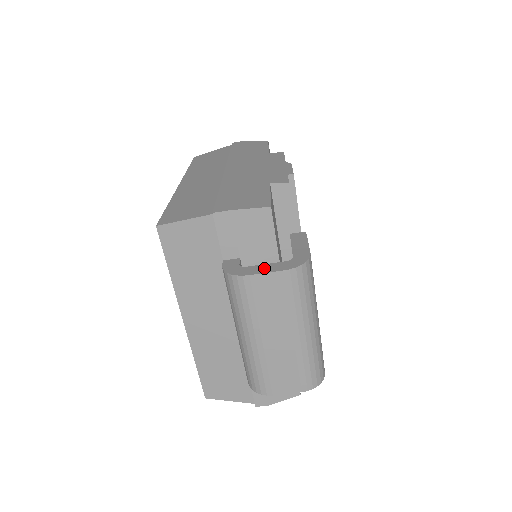
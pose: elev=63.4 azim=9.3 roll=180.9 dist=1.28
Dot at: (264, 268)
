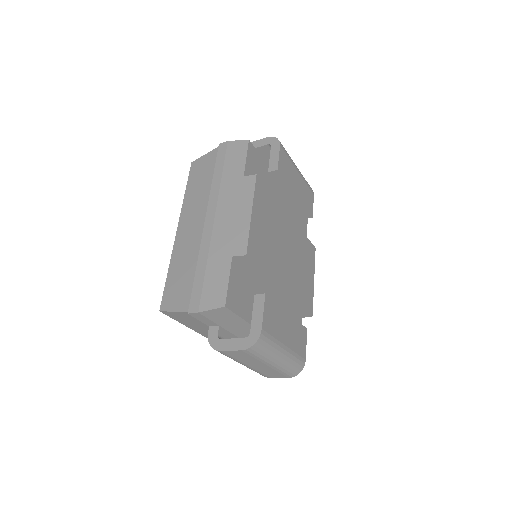
Dot at: (231, 344)
